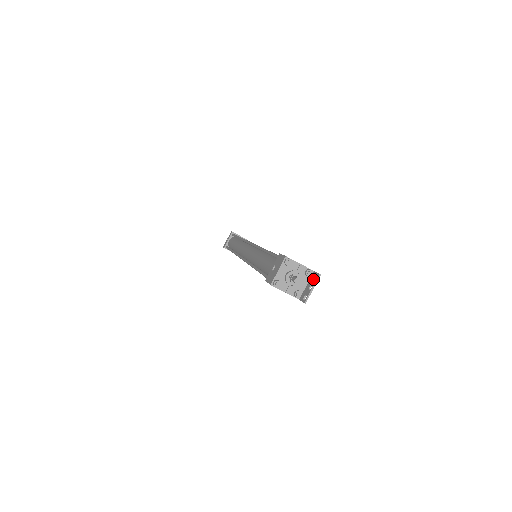
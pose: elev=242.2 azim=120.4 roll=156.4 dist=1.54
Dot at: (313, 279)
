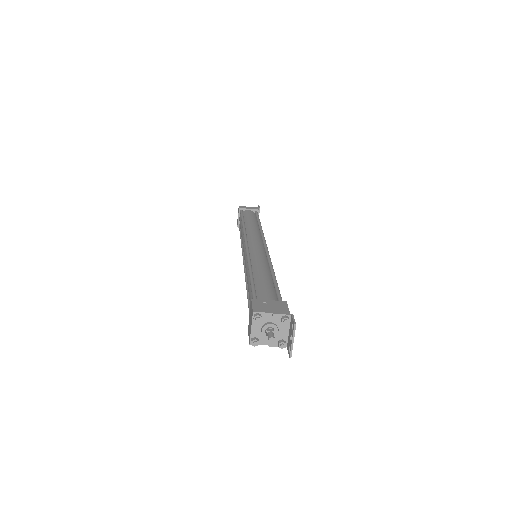
Dot at: (291, 328)
